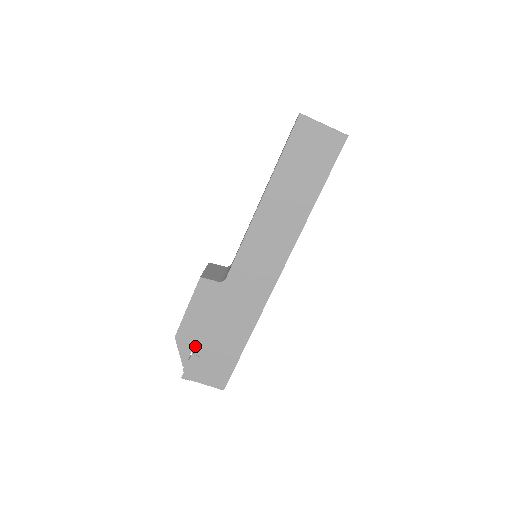
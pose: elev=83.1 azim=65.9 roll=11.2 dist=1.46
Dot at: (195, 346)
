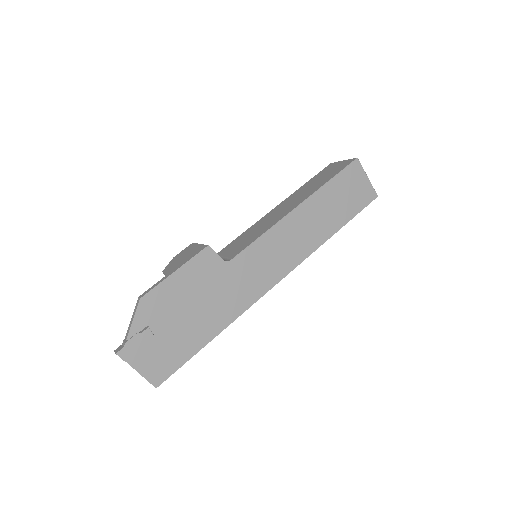
Dot at: (157, 319)
